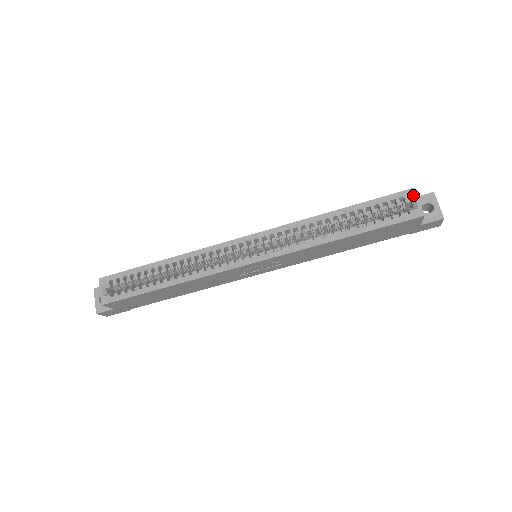
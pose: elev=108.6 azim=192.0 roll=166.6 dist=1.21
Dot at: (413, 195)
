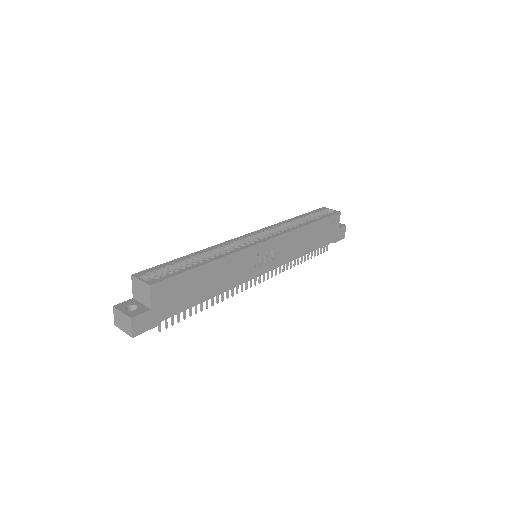
Dot at: (326, 208)
